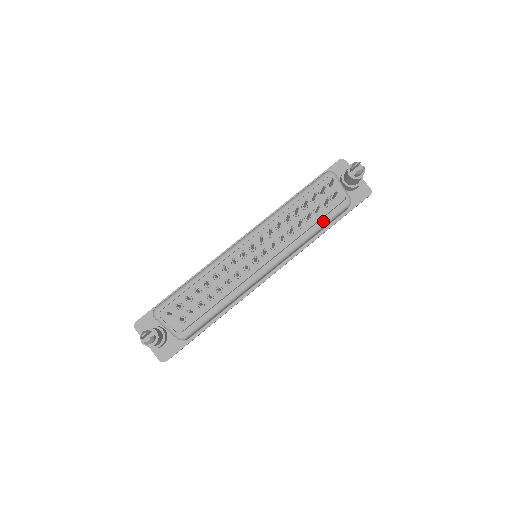
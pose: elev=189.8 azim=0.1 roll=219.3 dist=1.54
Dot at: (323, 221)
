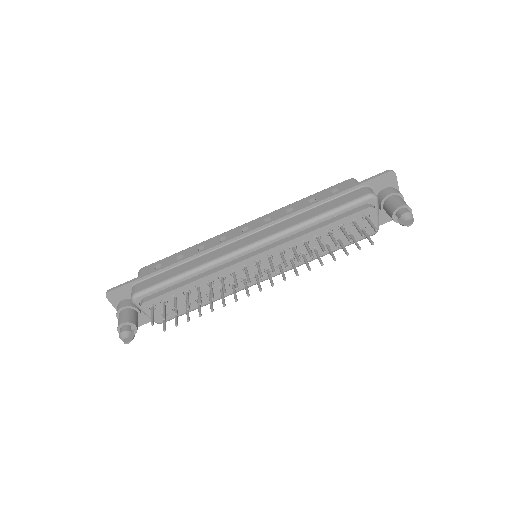
Dot at: occluded
